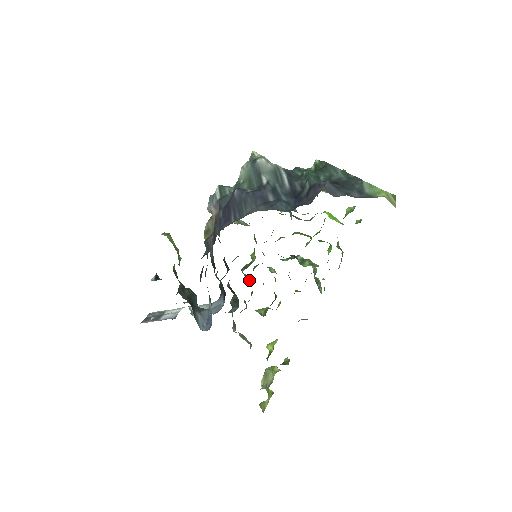
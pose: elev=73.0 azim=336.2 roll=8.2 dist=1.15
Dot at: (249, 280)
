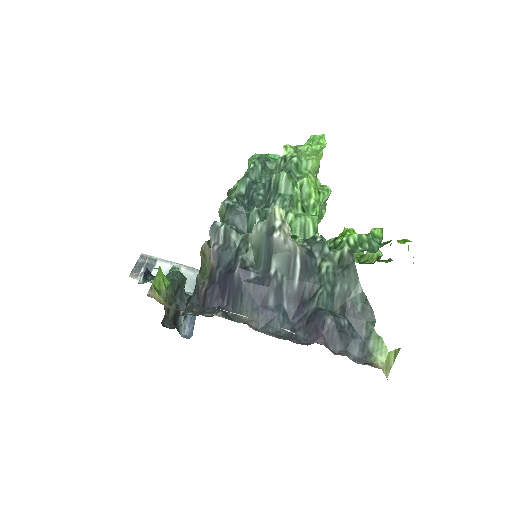
Dot at: occluded
